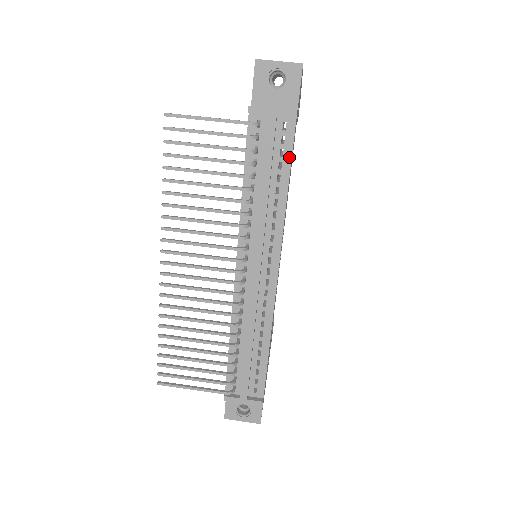
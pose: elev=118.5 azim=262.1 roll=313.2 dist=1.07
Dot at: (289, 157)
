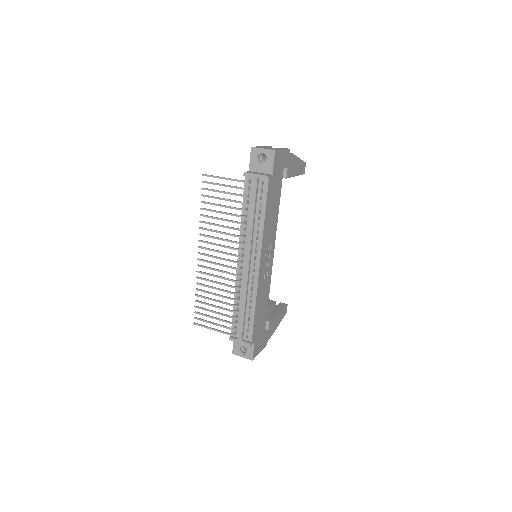
Dot at: (265, 200)
